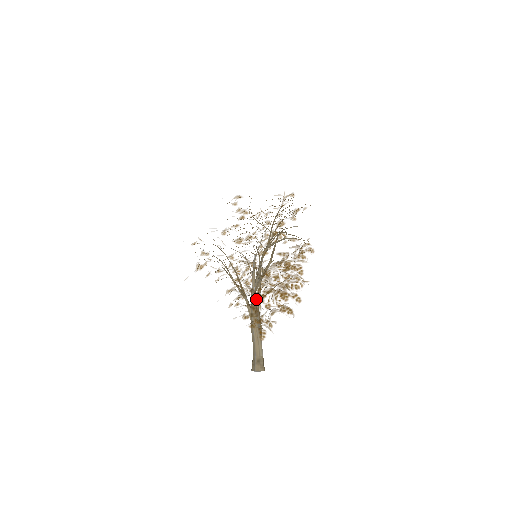
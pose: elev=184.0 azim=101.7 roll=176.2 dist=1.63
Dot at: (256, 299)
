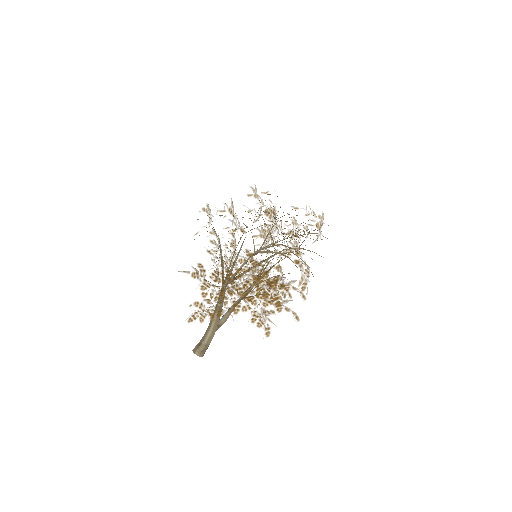
Dot at: (192, 281)
